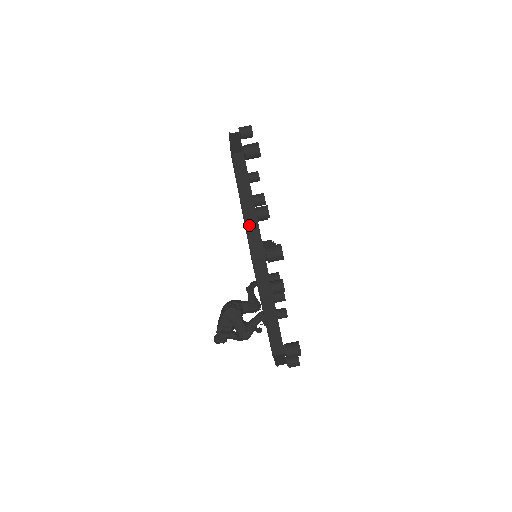
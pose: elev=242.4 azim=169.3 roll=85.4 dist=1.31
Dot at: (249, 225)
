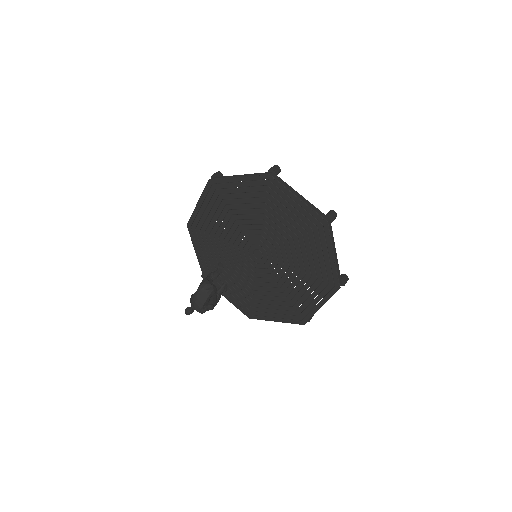
Dot at: (337, 268)
